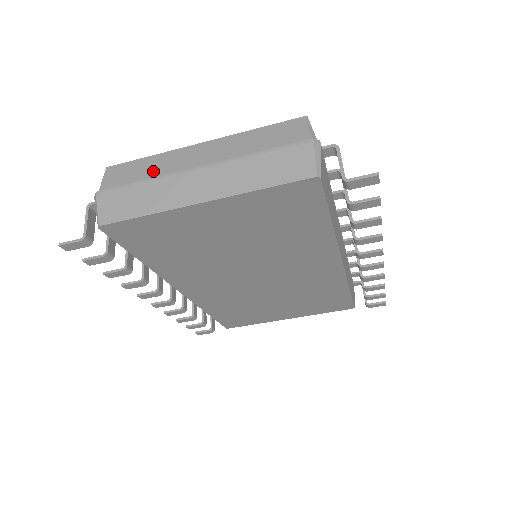
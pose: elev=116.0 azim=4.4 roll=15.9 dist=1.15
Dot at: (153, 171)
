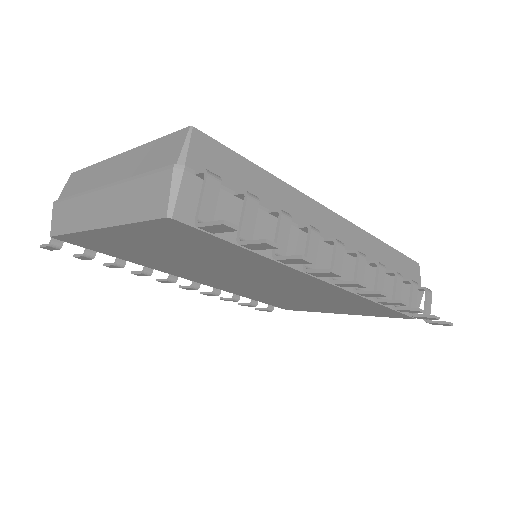
Dot at: (85, 184)
